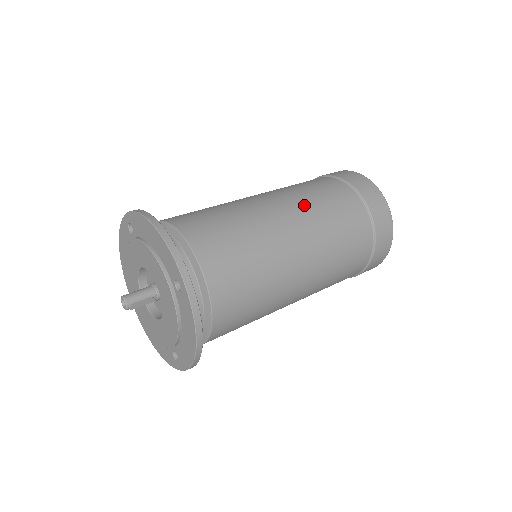
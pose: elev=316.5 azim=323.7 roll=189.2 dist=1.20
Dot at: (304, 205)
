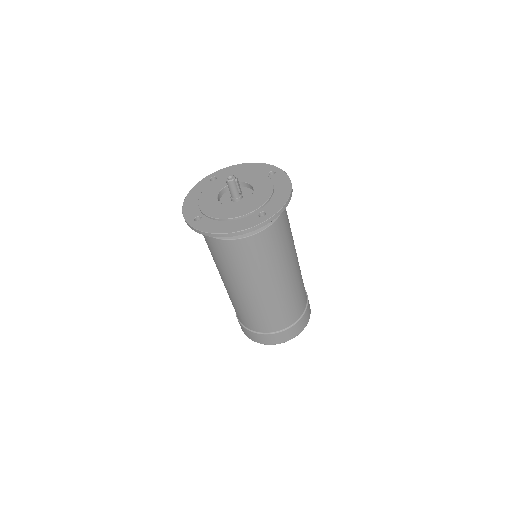
Dot at: occluded
